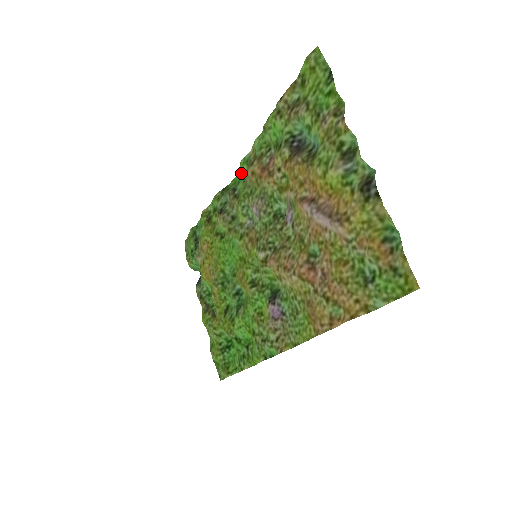
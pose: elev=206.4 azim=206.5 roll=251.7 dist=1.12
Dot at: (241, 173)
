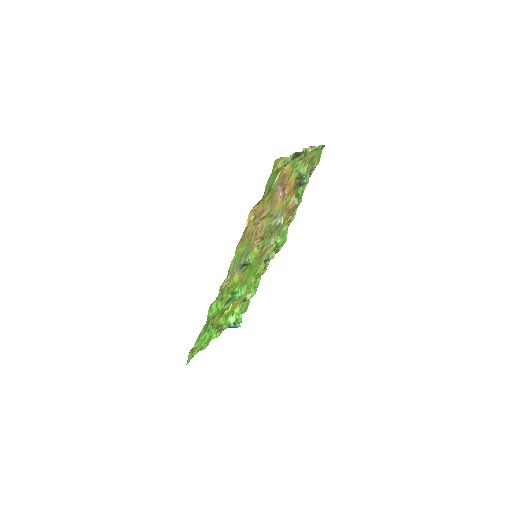
Dot at: (285, 234)
